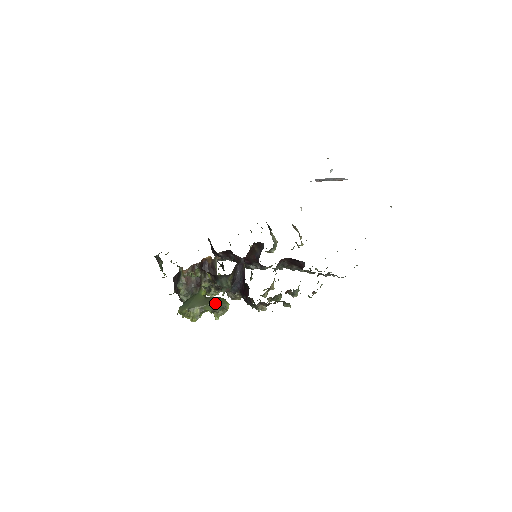
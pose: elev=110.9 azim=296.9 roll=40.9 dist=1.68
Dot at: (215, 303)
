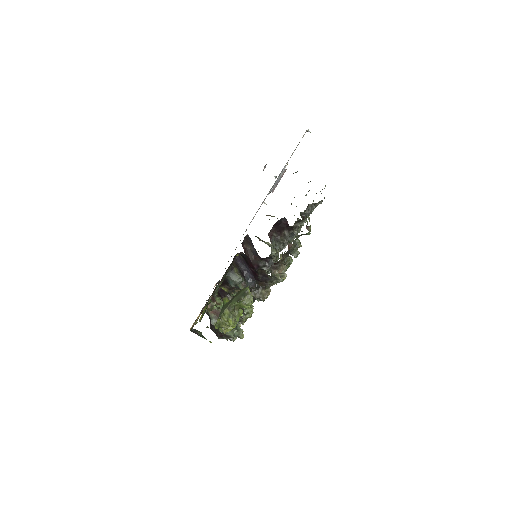
Dot at: (237, 296)
